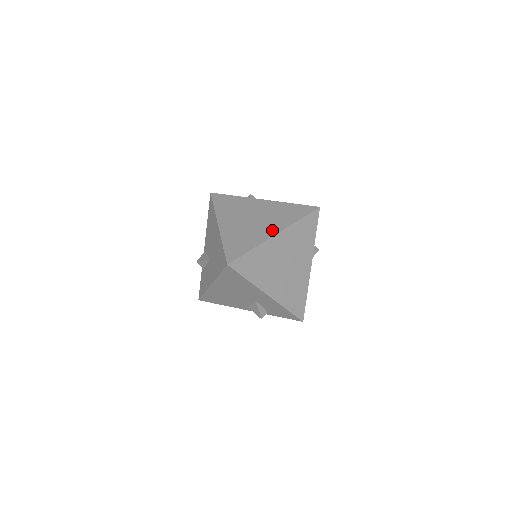
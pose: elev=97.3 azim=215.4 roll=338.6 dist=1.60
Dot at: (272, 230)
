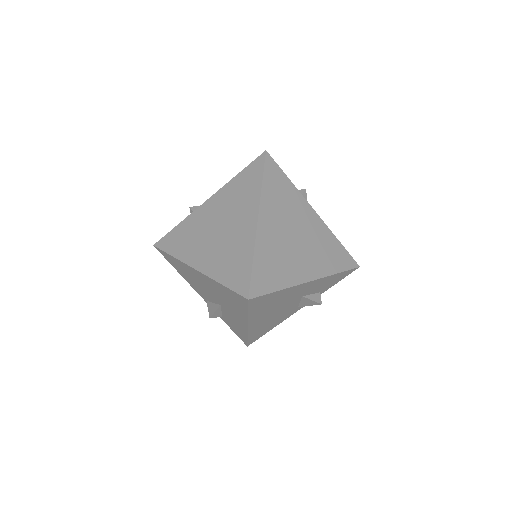
Dot at: (249, 220)
